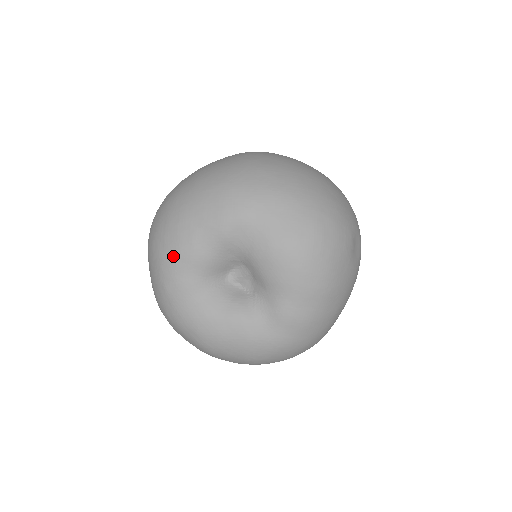
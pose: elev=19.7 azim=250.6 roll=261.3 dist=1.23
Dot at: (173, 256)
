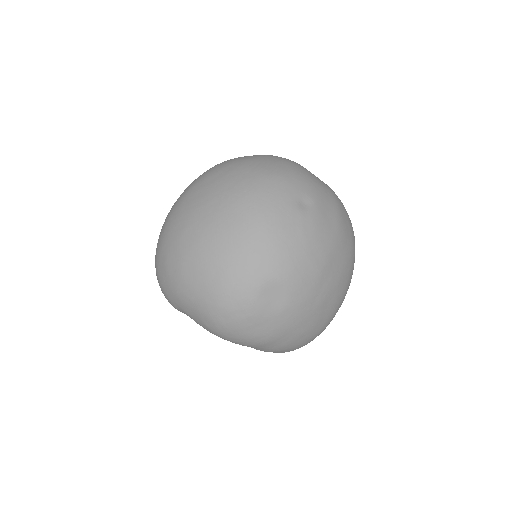
Dot at: occluded
